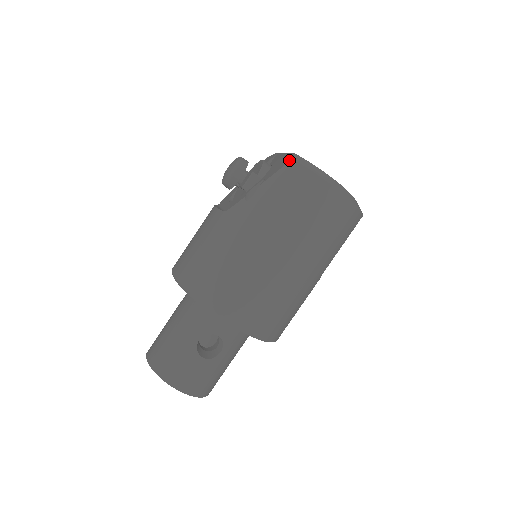
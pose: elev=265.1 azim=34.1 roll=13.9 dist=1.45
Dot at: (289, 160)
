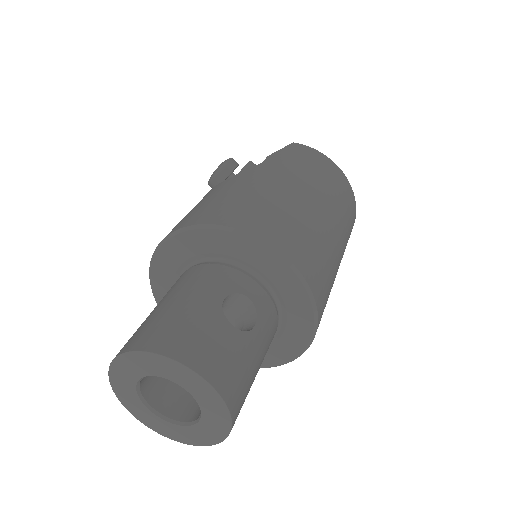
Dot at: (289, 145)
